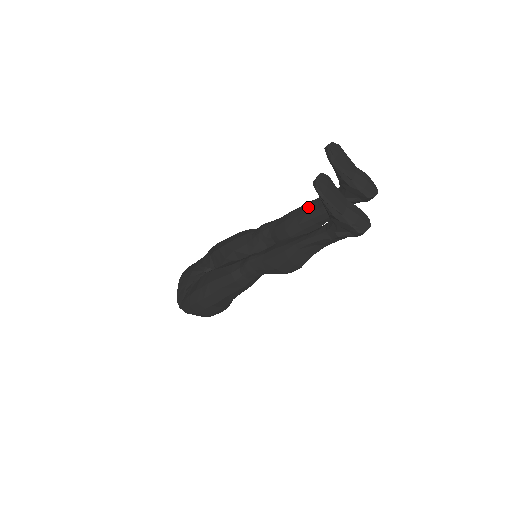
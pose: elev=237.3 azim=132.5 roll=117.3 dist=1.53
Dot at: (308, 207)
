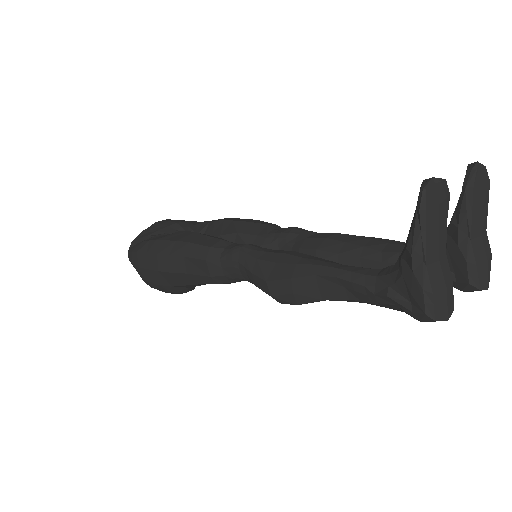
Dot at: (370, 241)
